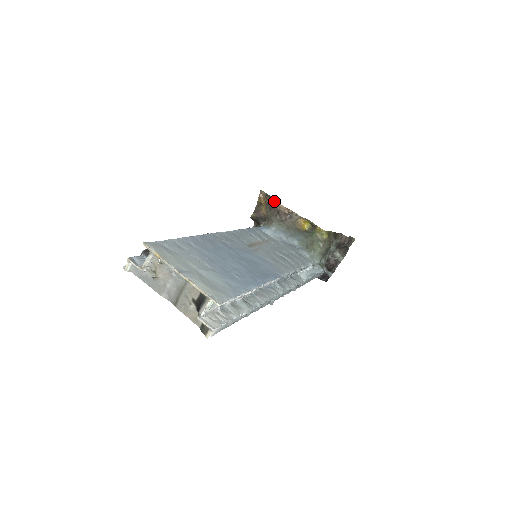
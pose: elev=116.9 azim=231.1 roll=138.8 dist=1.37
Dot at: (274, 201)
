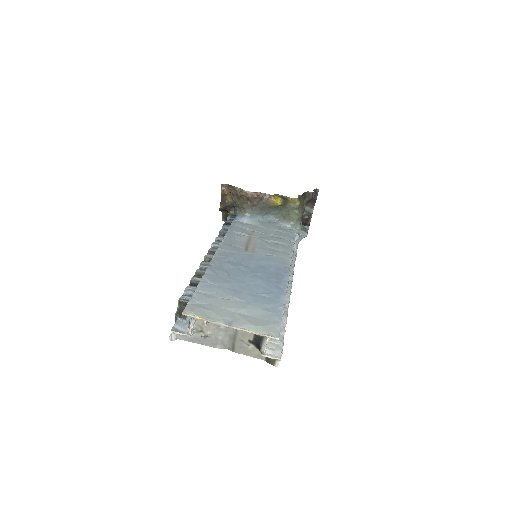
Dot at: (239, 190)
